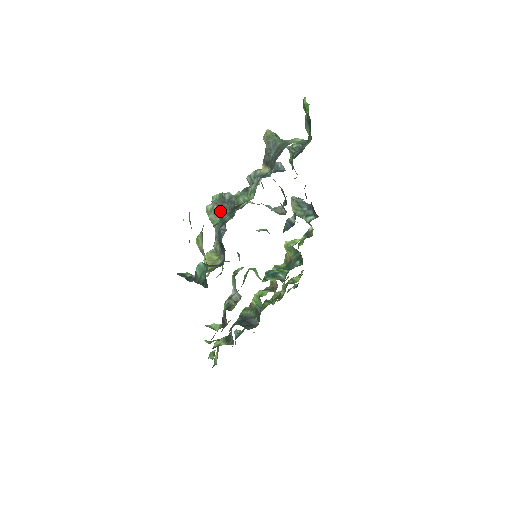
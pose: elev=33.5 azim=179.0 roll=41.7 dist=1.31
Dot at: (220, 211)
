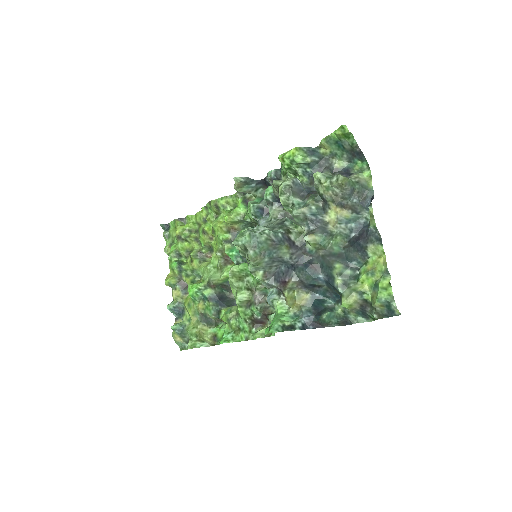
Dot at: (269, 253)
